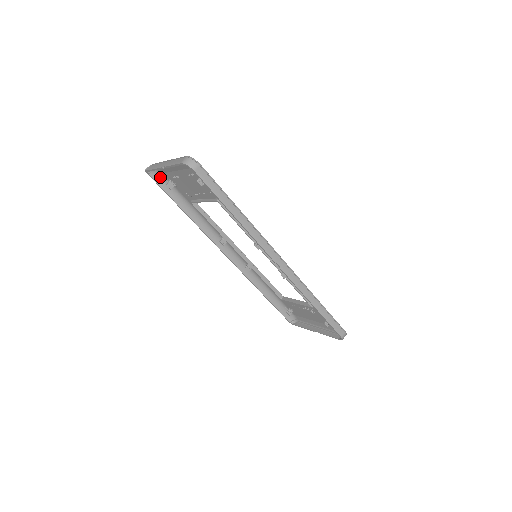
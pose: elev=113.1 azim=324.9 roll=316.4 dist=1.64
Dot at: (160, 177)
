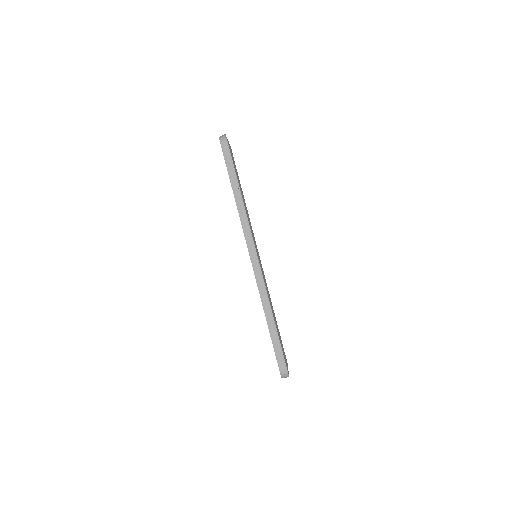
Dot at: occluded
